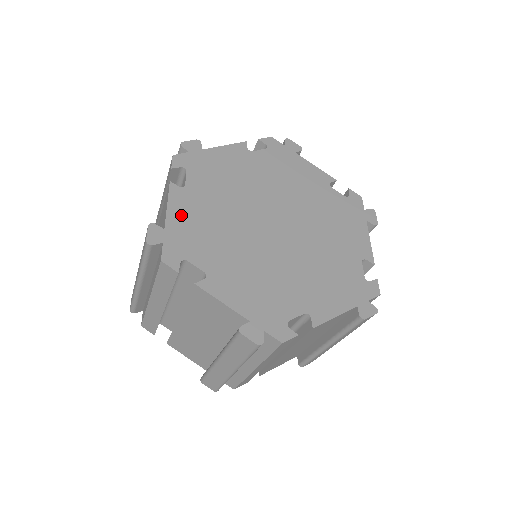
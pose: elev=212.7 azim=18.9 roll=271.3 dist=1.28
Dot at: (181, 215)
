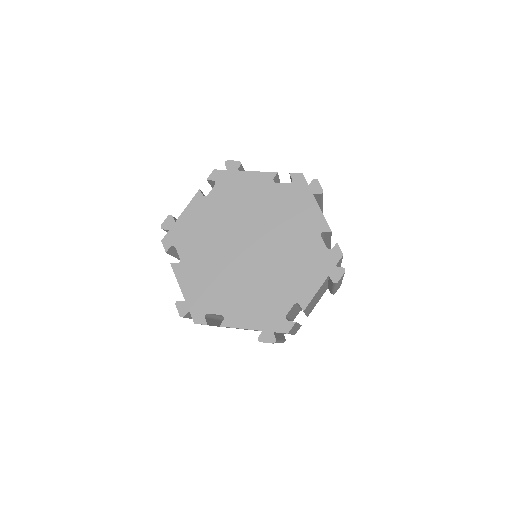
Dot at: (189, 284)
